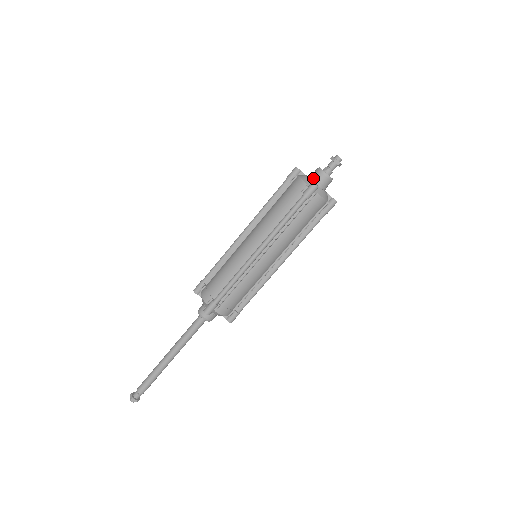
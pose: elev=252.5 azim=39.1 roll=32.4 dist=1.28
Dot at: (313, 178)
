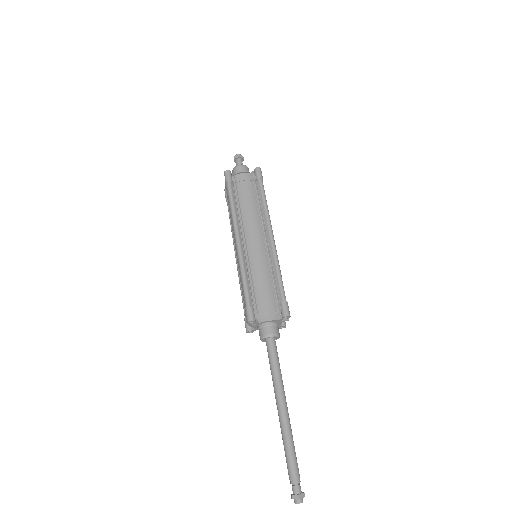
Dot at: occluded
